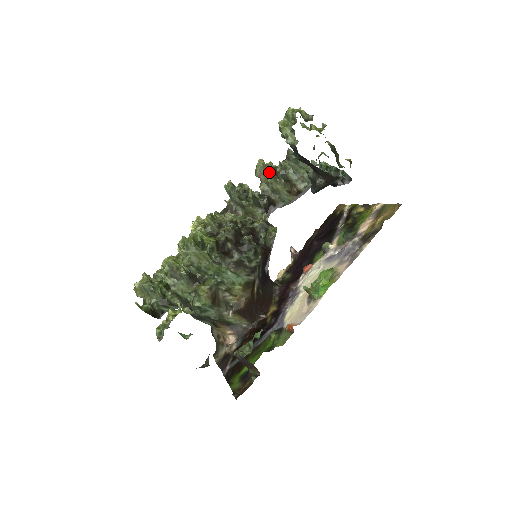
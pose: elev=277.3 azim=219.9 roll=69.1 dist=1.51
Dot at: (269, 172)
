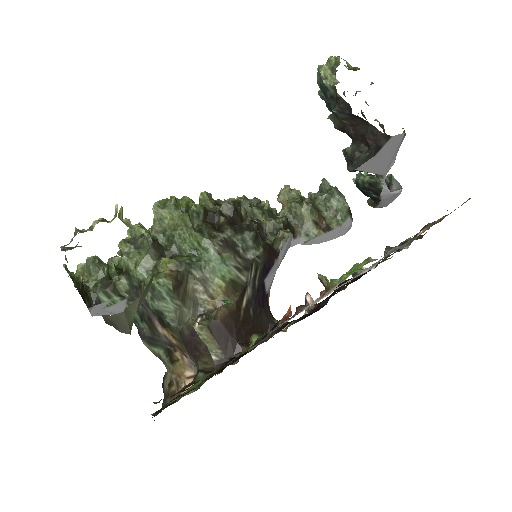
Dot at: (295, 198)
